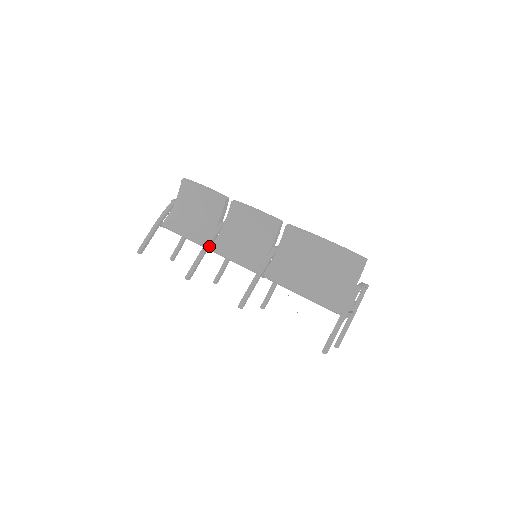
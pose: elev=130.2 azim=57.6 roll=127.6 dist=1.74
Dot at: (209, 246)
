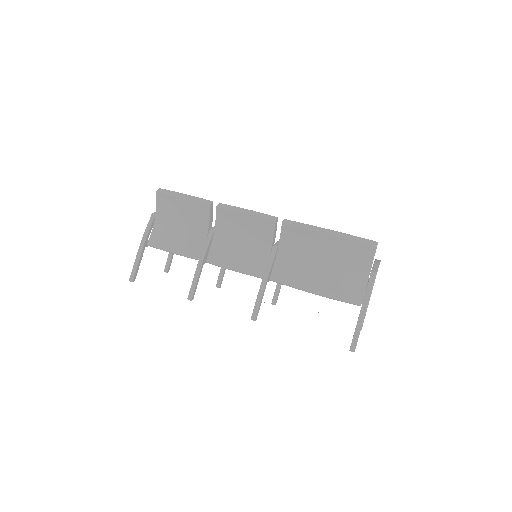
Dot at: (204, 259)
